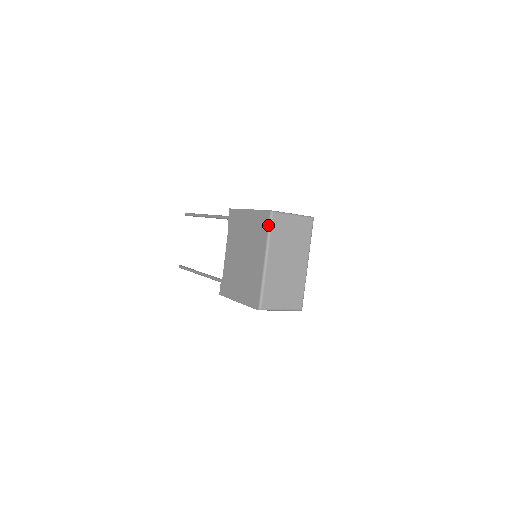
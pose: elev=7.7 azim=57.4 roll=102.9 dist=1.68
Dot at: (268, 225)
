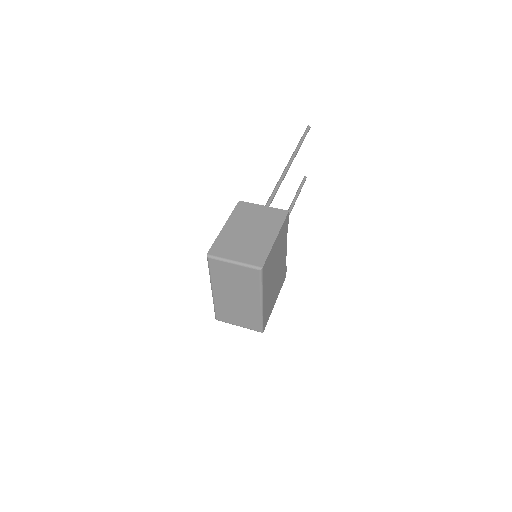
Dot at: (208, 265)
